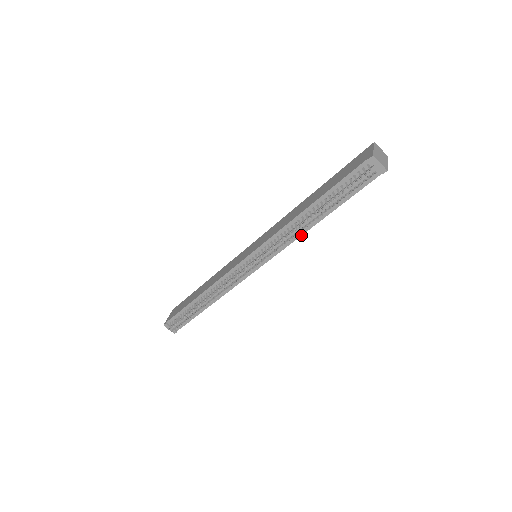
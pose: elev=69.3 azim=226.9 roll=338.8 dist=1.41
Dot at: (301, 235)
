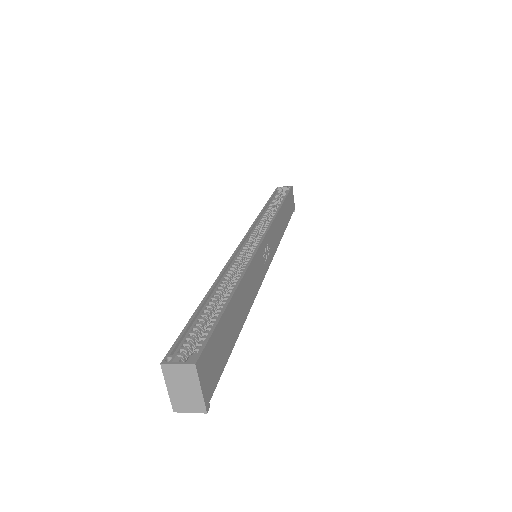
Dot at: (251, 306)
